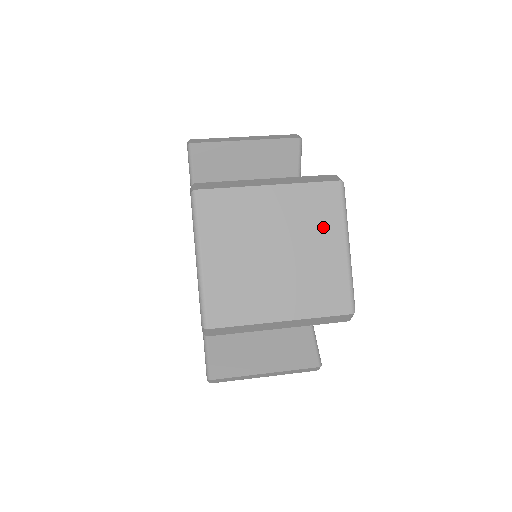
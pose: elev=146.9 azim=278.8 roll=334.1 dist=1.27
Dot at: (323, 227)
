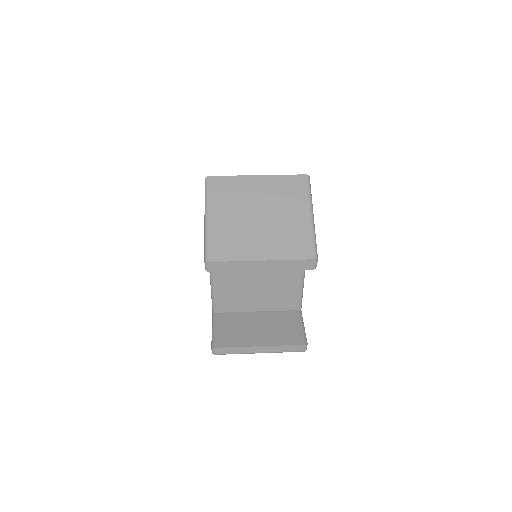
Dot at: (294, 202)
